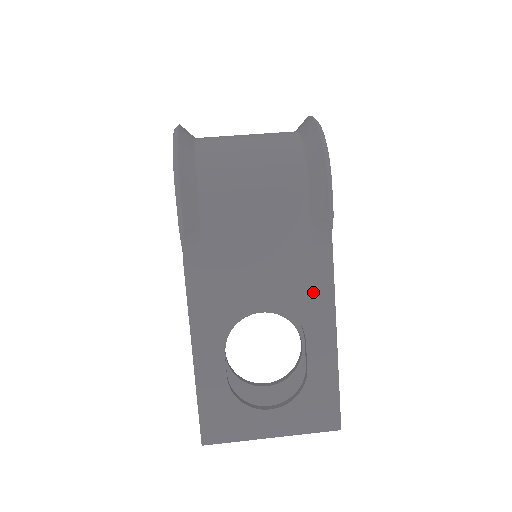
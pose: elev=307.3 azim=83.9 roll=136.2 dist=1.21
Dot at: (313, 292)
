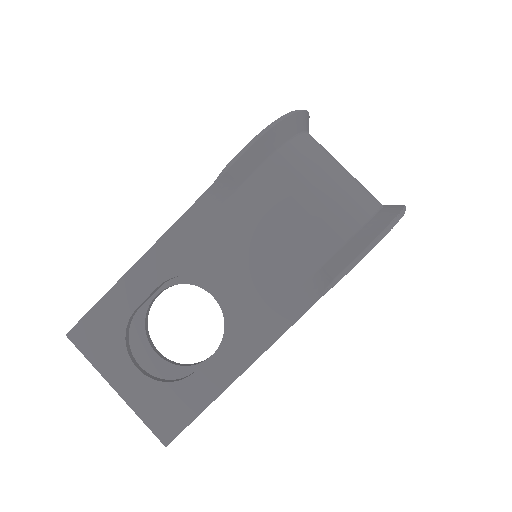
Dot at: (262, 321)
